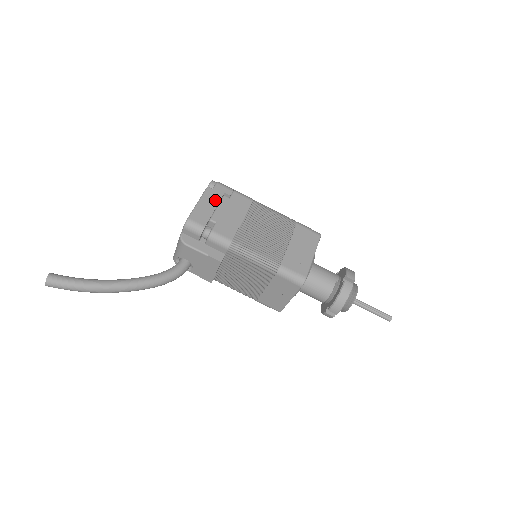
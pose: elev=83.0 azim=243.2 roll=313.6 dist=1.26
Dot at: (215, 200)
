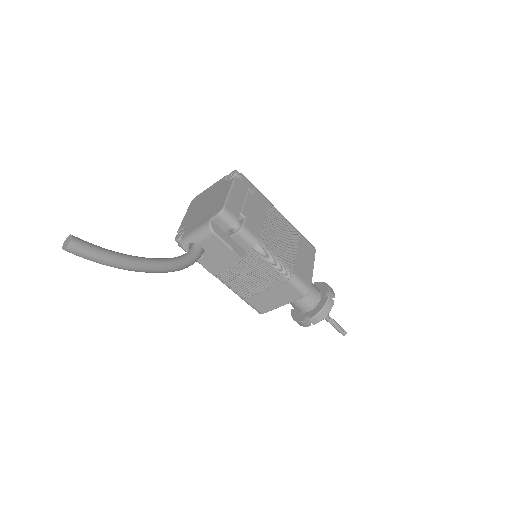
Dot at: (243, 193)
